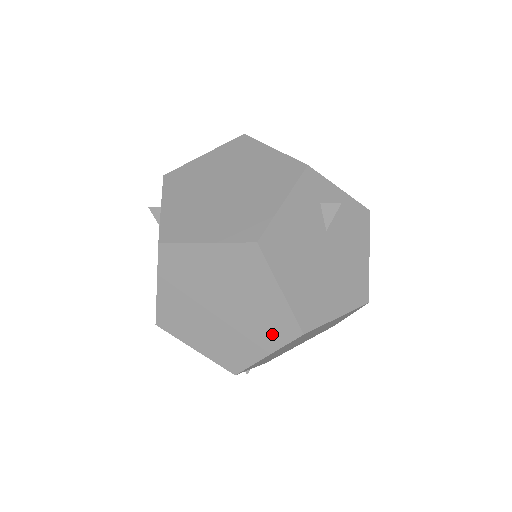
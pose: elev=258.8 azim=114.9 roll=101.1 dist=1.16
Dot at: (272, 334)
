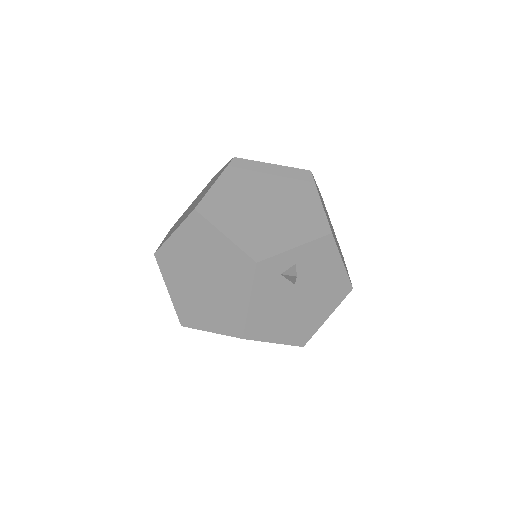
Dot at: occluded
